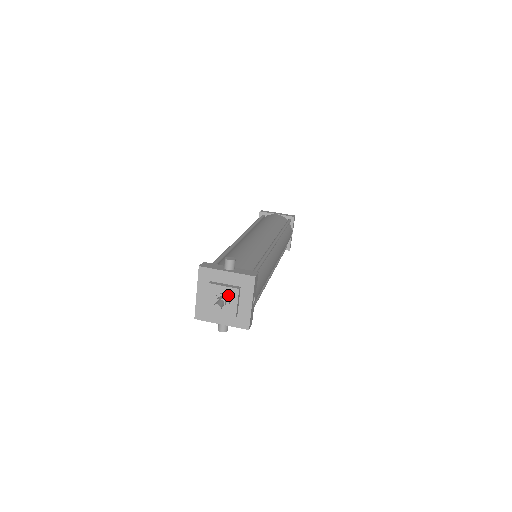
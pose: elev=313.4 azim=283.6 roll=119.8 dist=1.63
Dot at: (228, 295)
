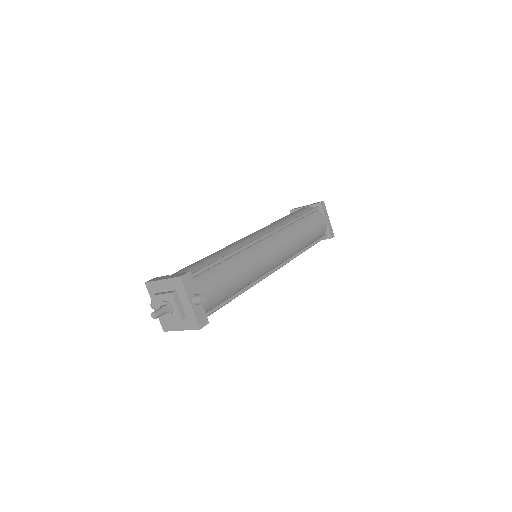
Dot at: (174, 312)
